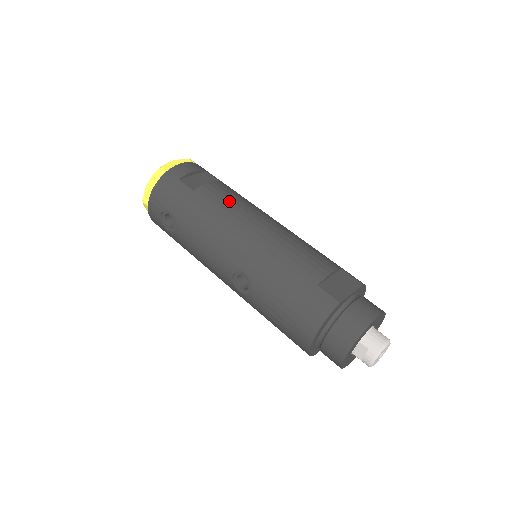
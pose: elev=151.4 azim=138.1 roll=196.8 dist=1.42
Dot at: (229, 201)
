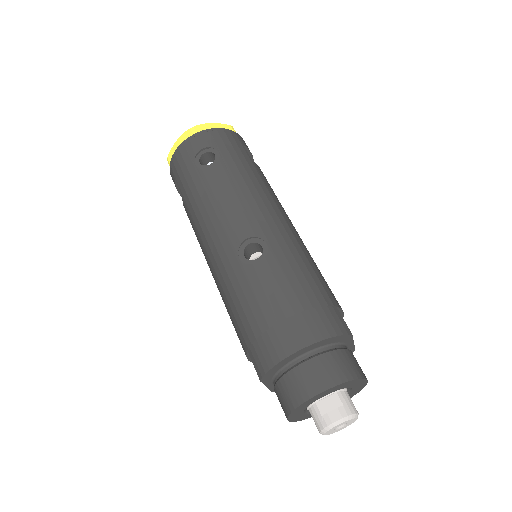
Dot at: occluded
